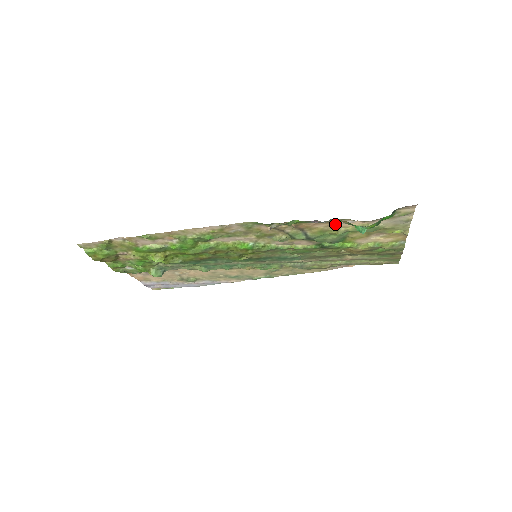
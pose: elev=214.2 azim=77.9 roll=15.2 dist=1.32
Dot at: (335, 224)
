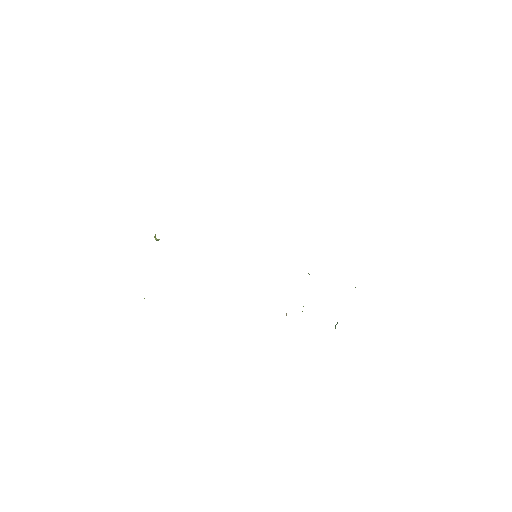
Dot at: occluded
